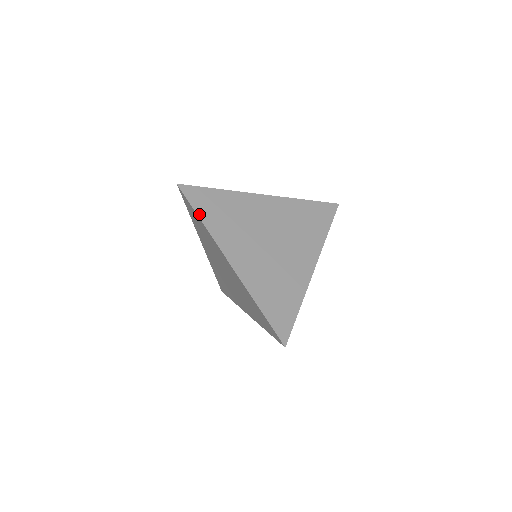
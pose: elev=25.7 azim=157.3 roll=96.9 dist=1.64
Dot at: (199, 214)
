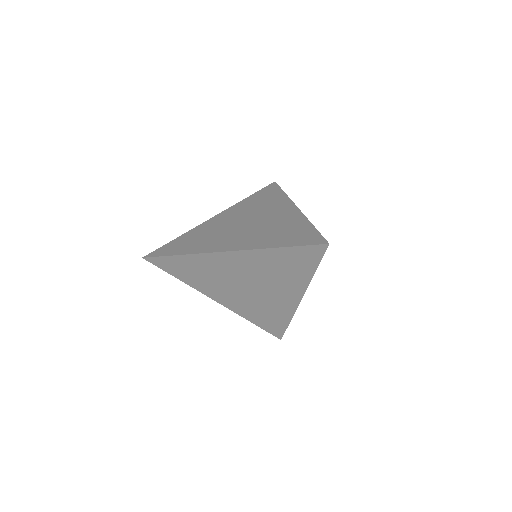
Dot at: (175, 254)
